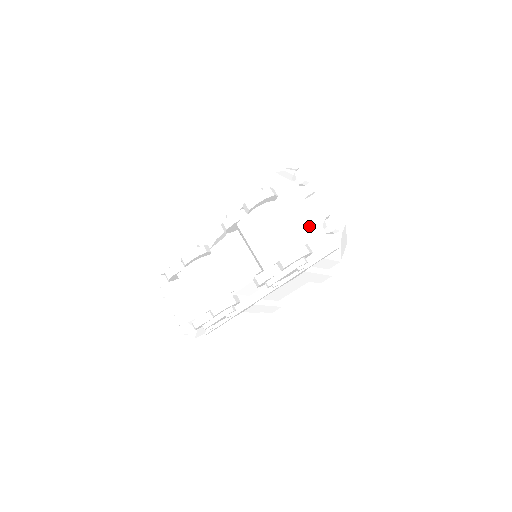
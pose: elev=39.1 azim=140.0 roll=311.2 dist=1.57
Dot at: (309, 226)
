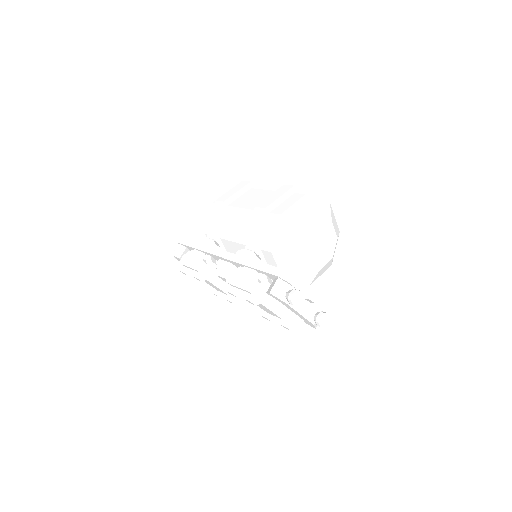
Dot at: occluded
